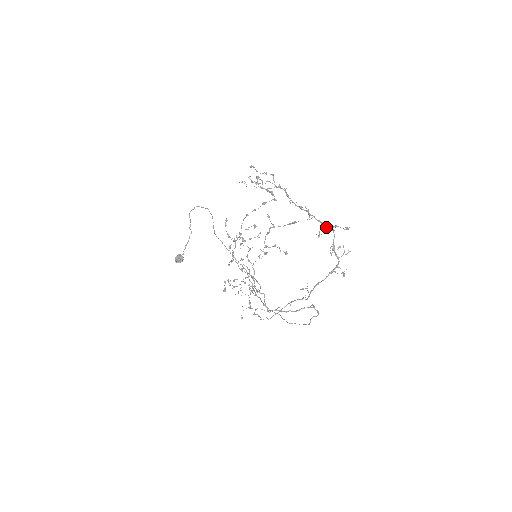
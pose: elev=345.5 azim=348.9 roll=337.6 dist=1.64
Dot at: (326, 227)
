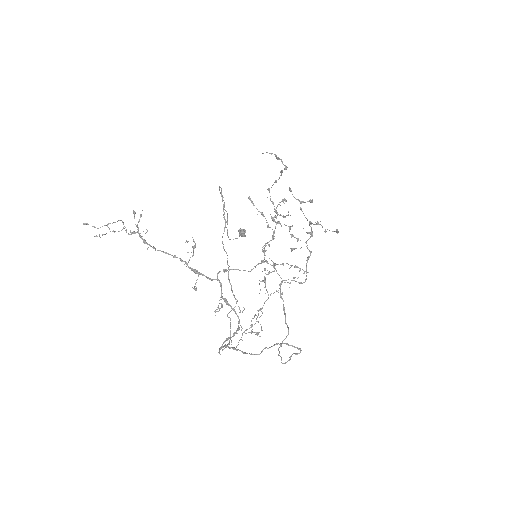
Dot at: (204, 275)
